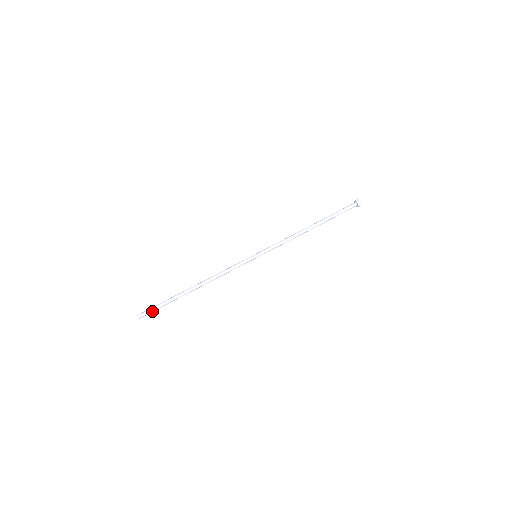
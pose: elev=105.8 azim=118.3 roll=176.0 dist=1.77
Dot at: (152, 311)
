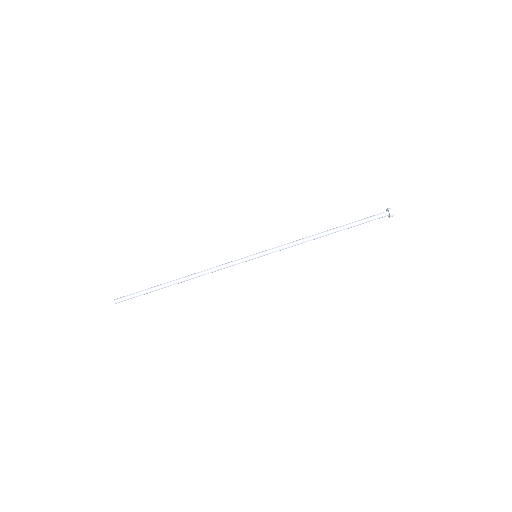
Dot at: occluded
